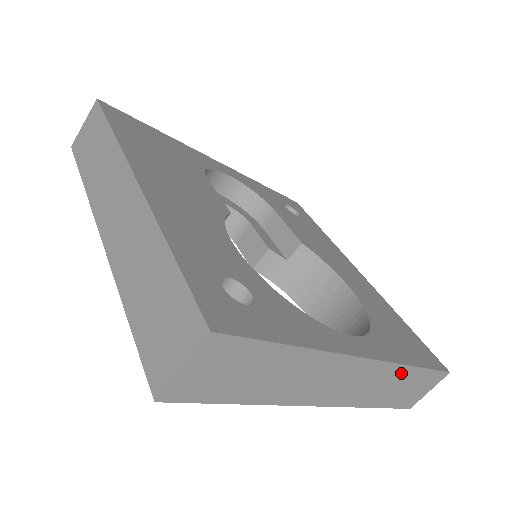
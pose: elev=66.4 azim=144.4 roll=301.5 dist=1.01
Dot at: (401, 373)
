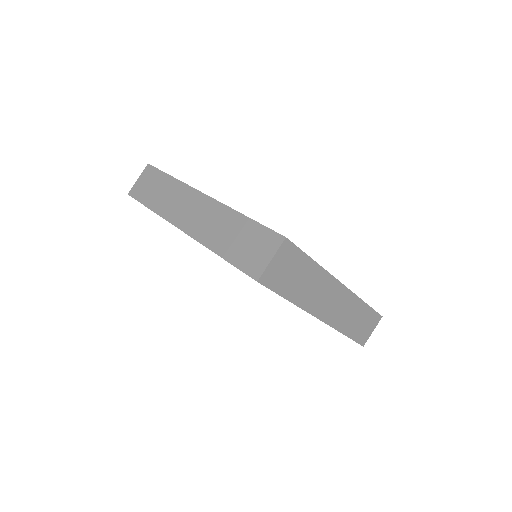
Dot at: (358, 306)
